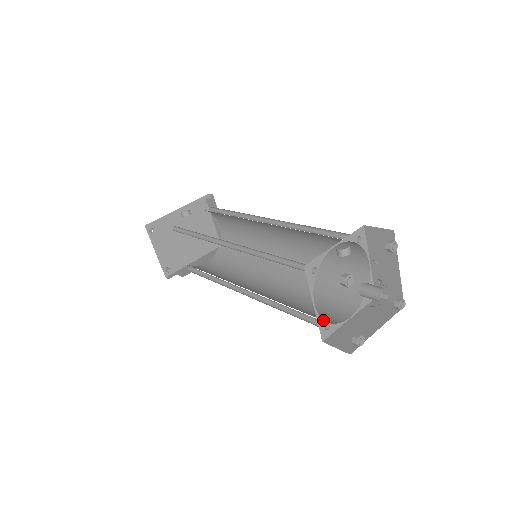
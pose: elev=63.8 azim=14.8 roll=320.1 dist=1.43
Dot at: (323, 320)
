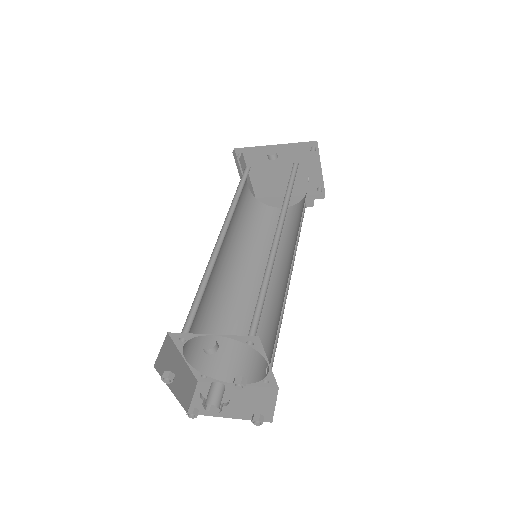
Dot at: (198, 371)
